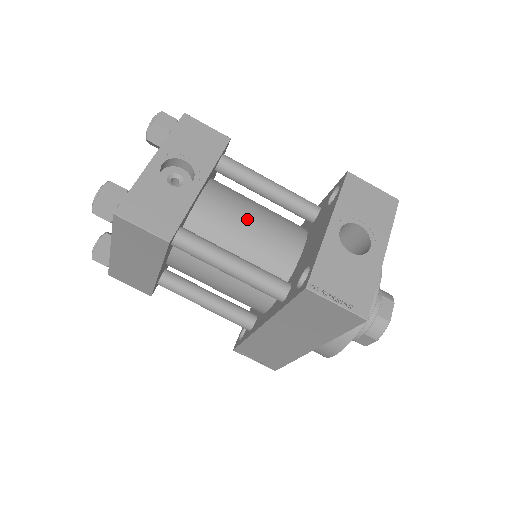
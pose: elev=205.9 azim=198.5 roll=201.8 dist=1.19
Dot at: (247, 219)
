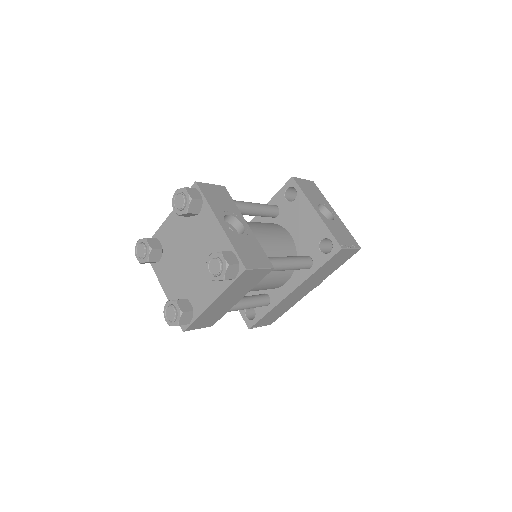
Dot at: (264, 233)
